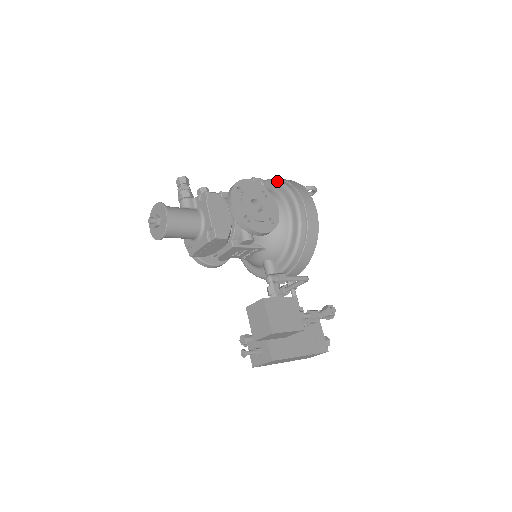
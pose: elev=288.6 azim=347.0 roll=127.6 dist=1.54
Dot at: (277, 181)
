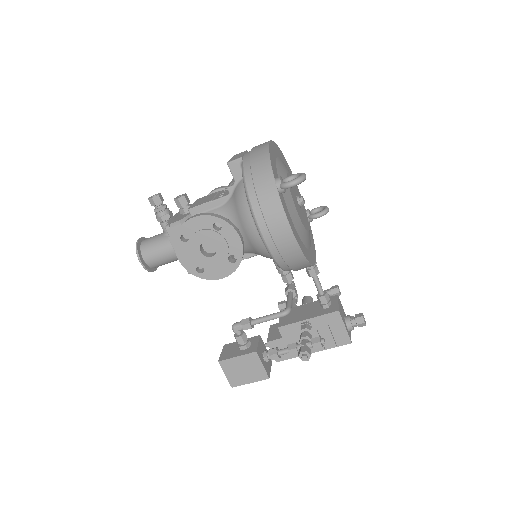
Dot at: occluded
